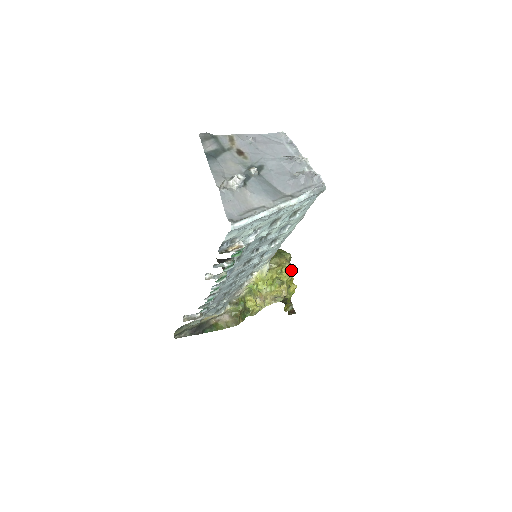
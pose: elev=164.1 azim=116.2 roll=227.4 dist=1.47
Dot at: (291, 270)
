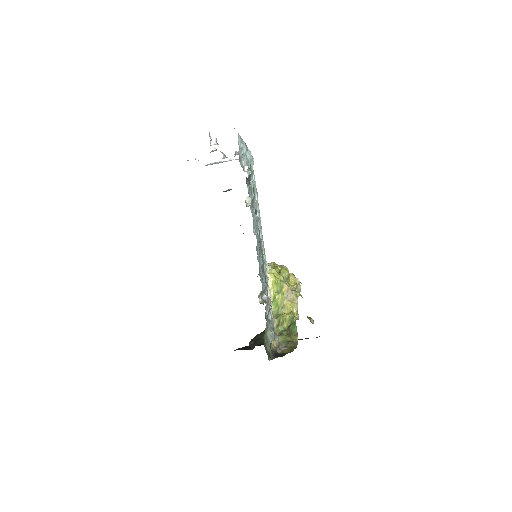
Dot at: (283, 267)
